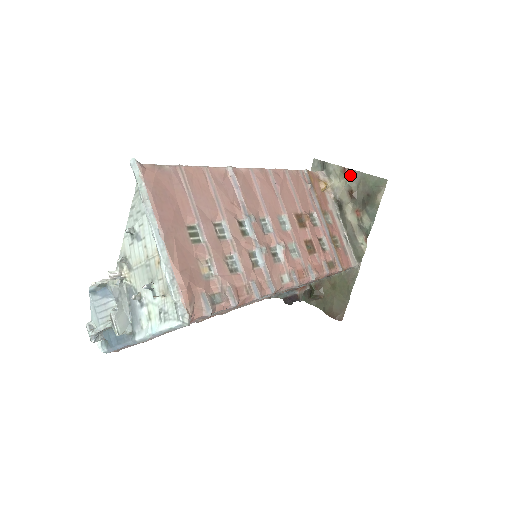
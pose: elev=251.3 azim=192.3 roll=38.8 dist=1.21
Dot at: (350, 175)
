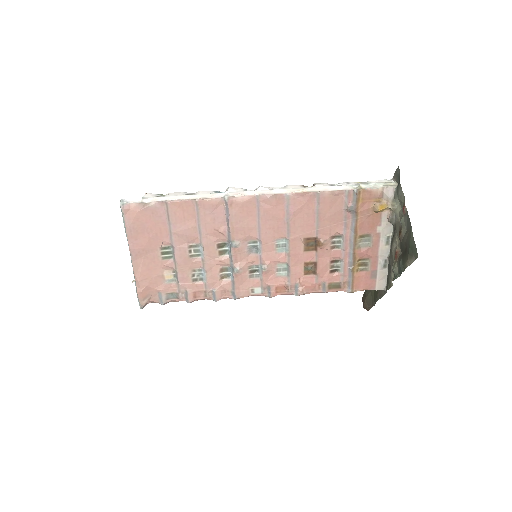
Dot at: (405, 216)
